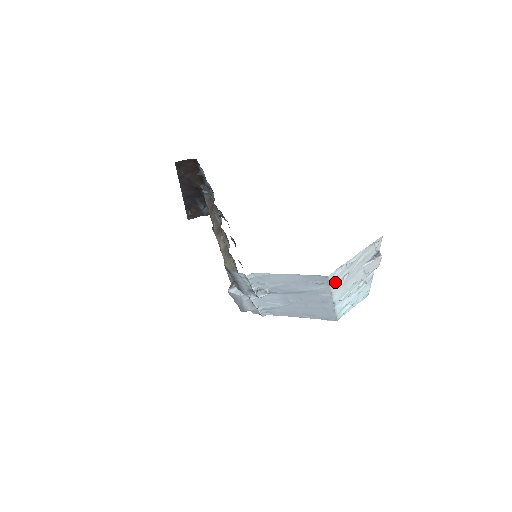
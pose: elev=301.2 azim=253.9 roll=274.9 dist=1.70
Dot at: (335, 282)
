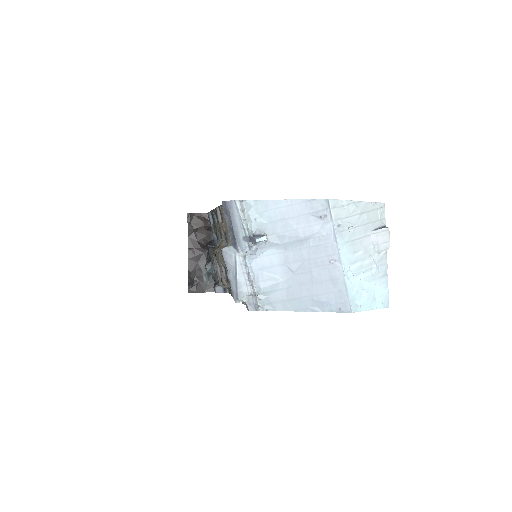
Dot at: (339, 223)
